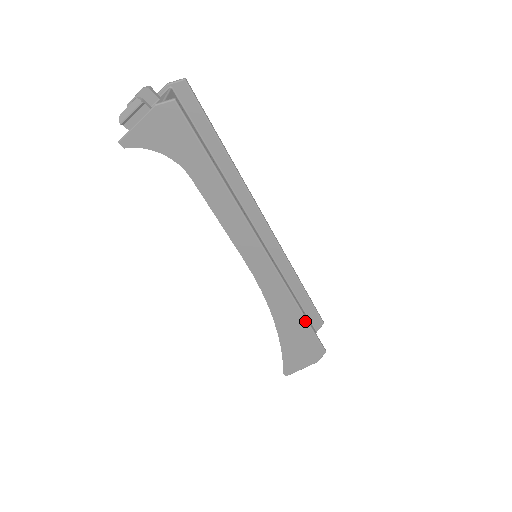
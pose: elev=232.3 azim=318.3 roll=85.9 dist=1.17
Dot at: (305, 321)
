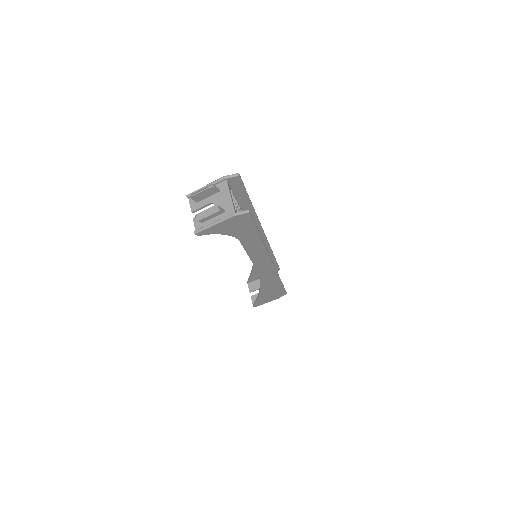
Dot at: (281, 284)
